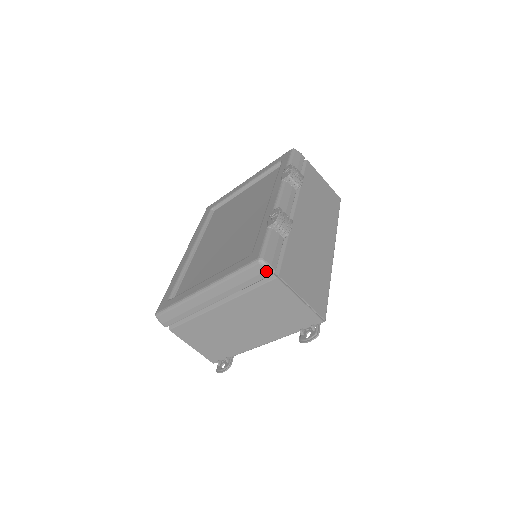
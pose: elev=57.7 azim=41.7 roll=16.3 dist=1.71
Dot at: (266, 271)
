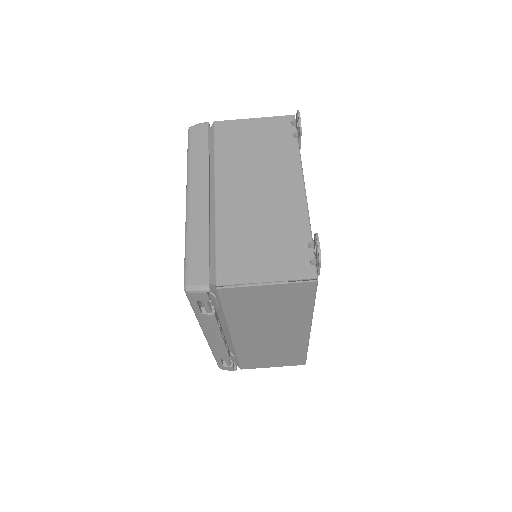
Dot at: (201, 125)
